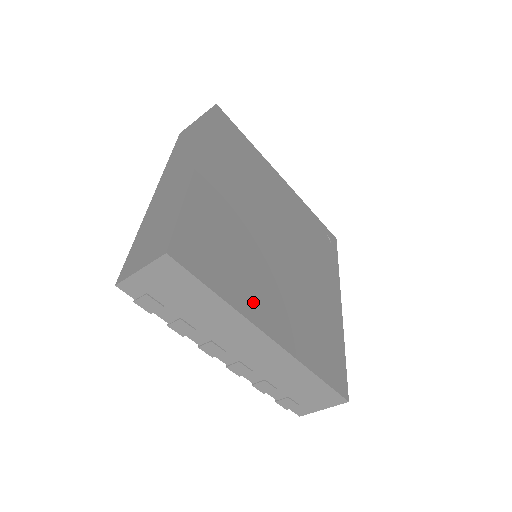
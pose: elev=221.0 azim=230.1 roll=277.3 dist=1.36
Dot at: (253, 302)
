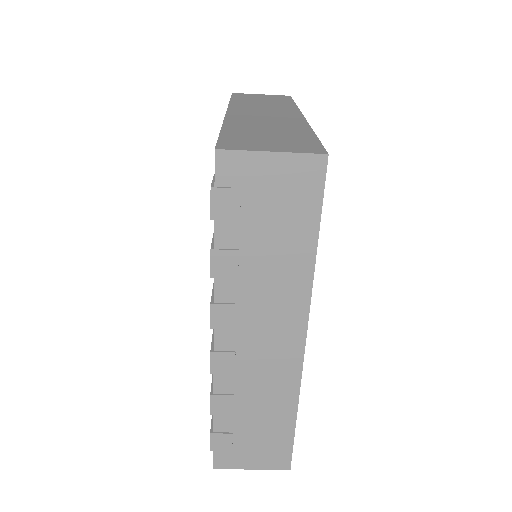
Dot at: occluded
